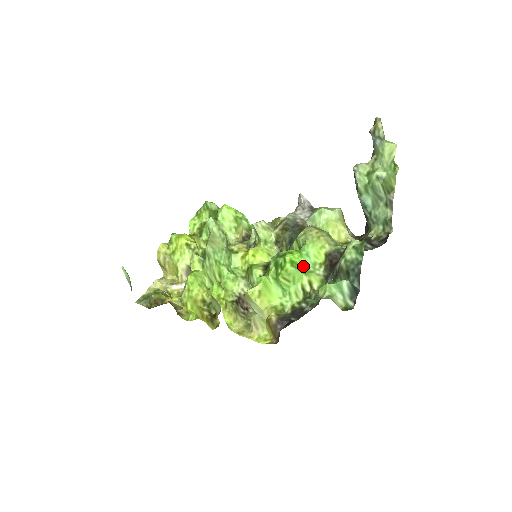
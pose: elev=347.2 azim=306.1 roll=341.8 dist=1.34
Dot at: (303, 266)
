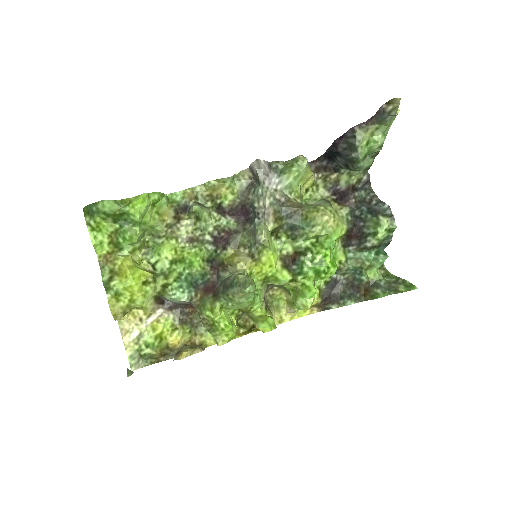
Dot at: occluded
